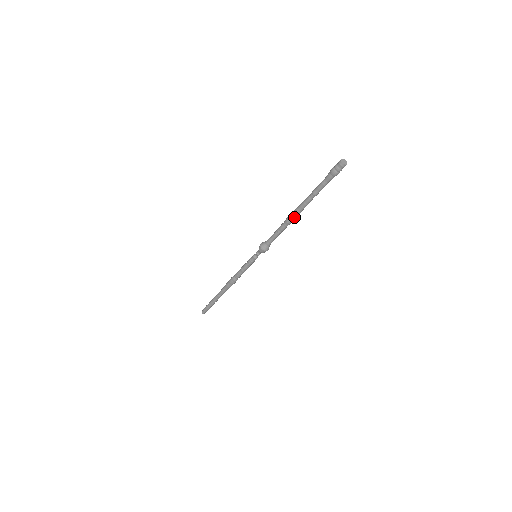
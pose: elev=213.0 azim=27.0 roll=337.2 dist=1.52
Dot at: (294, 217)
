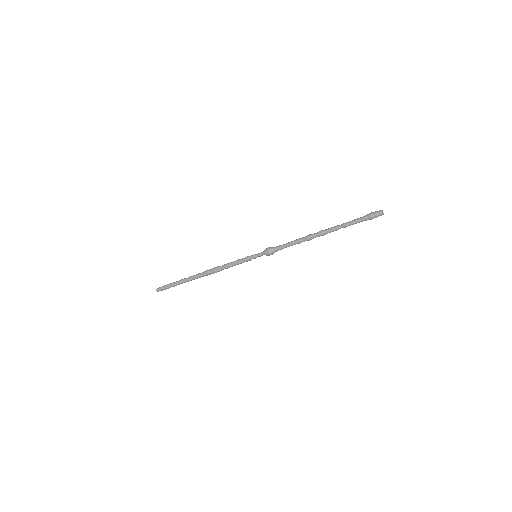
Dot at: occluded
